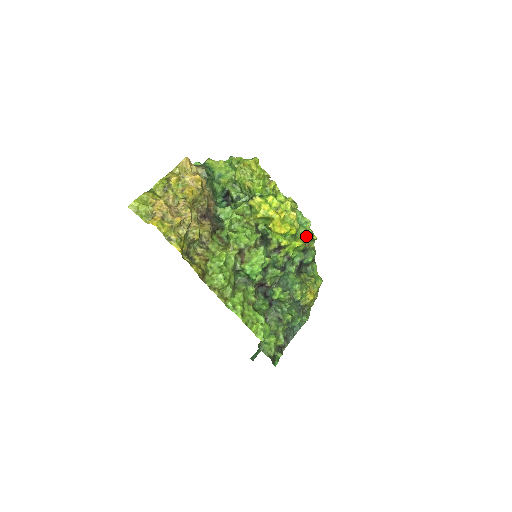
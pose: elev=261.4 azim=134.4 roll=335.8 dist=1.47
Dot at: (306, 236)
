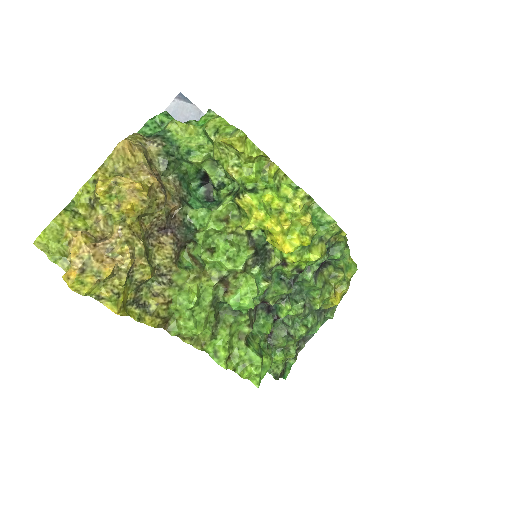
Dot at: (328, 238)
